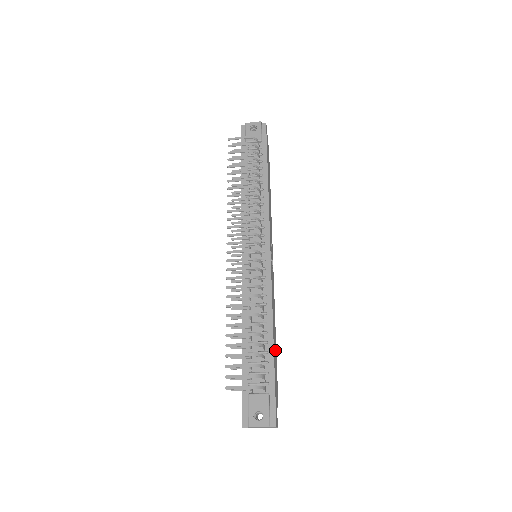
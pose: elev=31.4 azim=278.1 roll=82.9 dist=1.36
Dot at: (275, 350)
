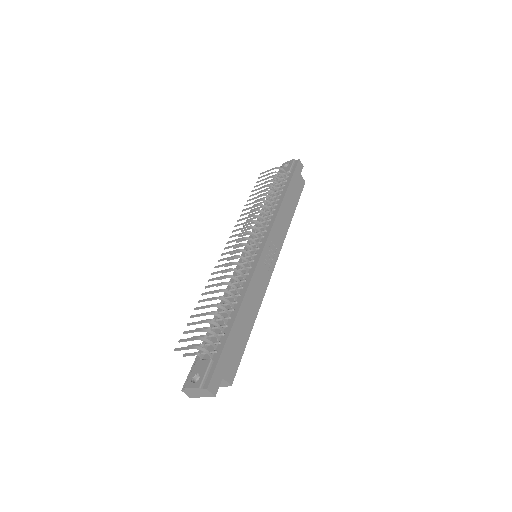
Dot at: (244, 331)
